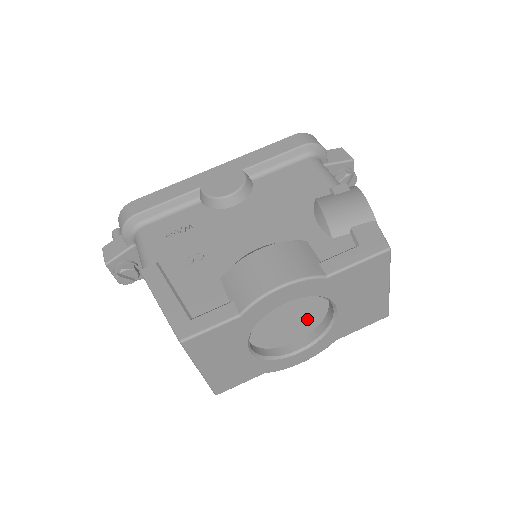
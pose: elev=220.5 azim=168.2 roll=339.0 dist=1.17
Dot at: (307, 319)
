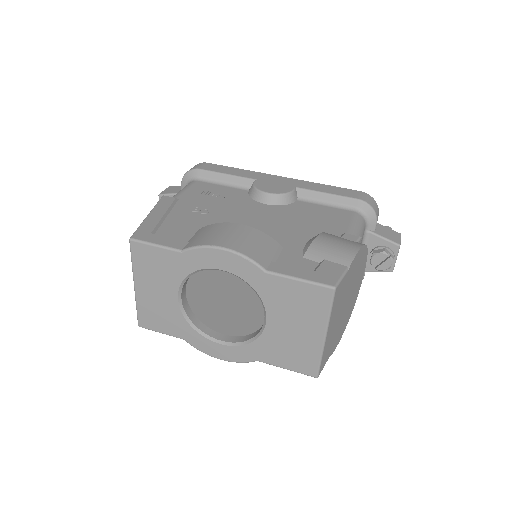
Dot at: (252, 329)
